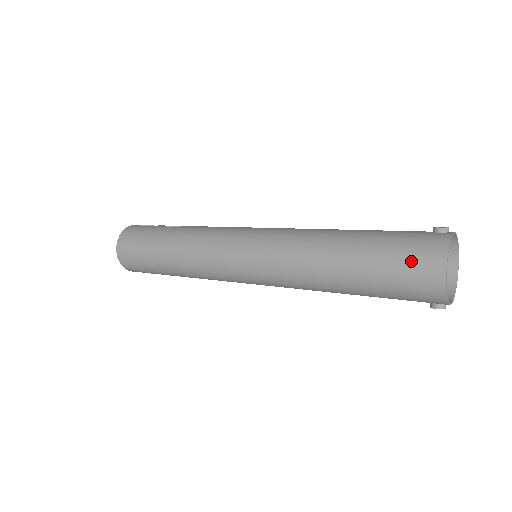
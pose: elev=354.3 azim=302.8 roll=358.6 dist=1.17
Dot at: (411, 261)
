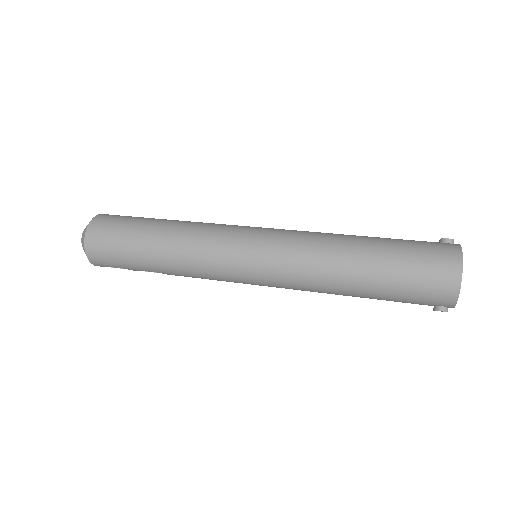
Dot at: (430, 261)
